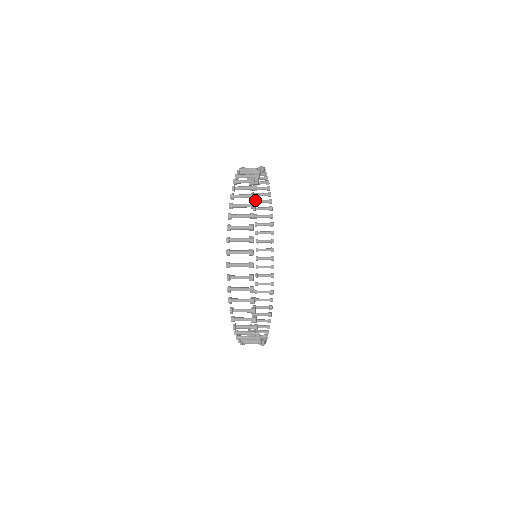
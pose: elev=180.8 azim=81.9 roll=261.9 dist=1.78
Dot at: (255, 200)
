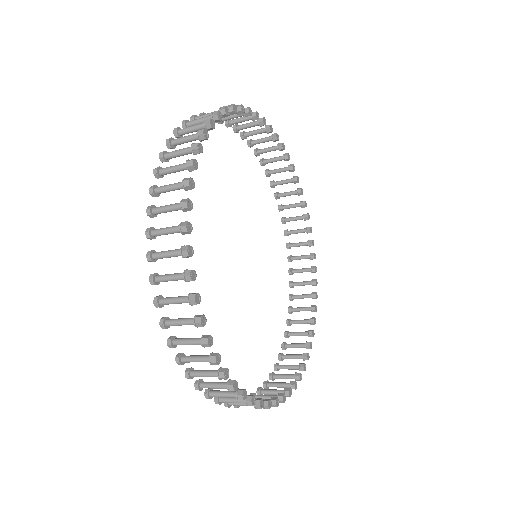
Dot at: (269, 170)
